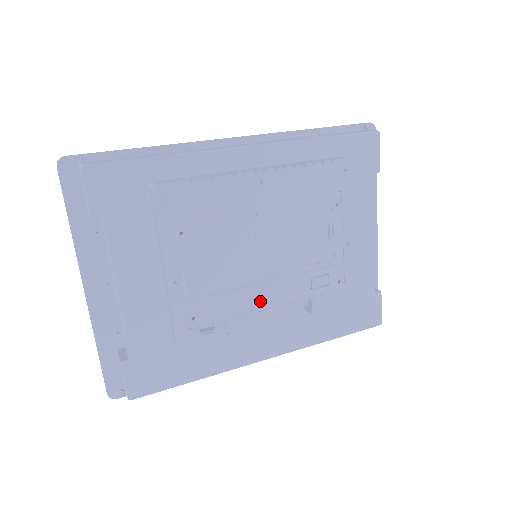
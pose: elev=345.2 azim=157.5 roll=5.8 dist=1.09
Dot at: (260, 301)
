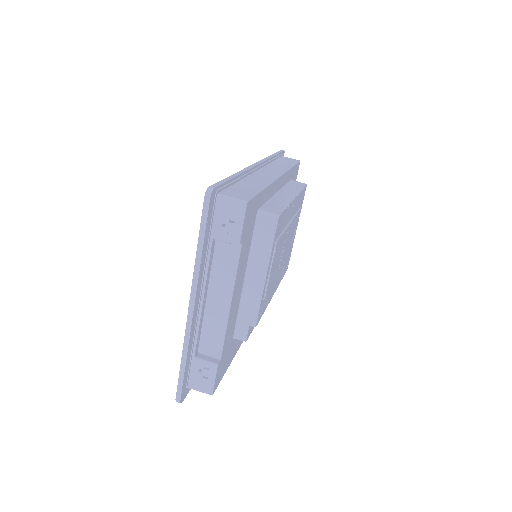
Dot at: (273, 290)
